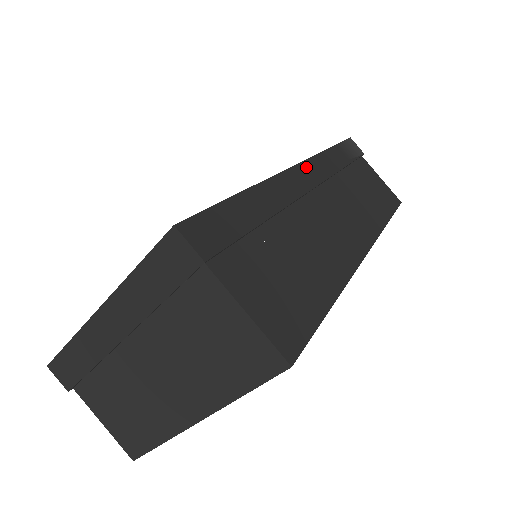
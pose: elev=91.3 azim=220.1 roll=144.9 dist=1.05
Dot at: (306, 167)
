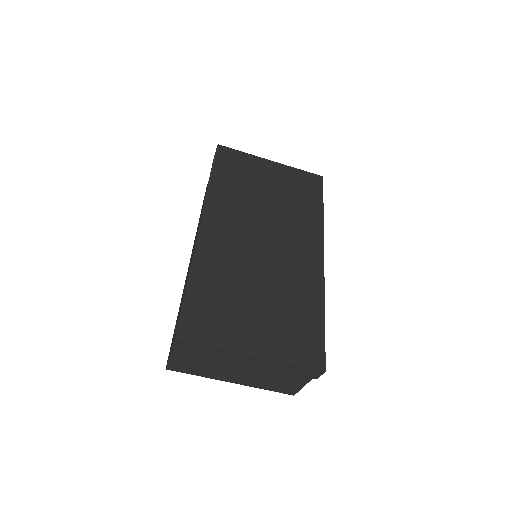
Dot at: occluded
